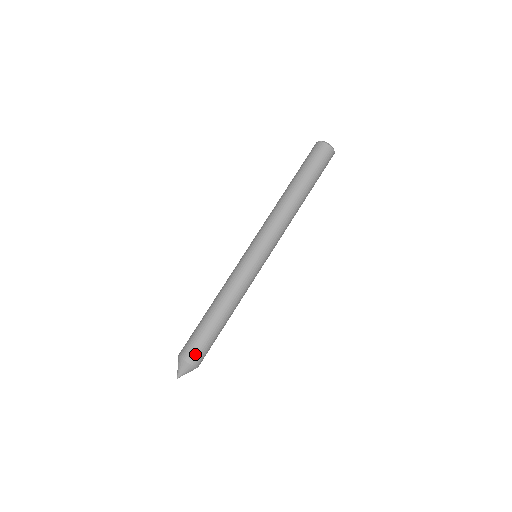
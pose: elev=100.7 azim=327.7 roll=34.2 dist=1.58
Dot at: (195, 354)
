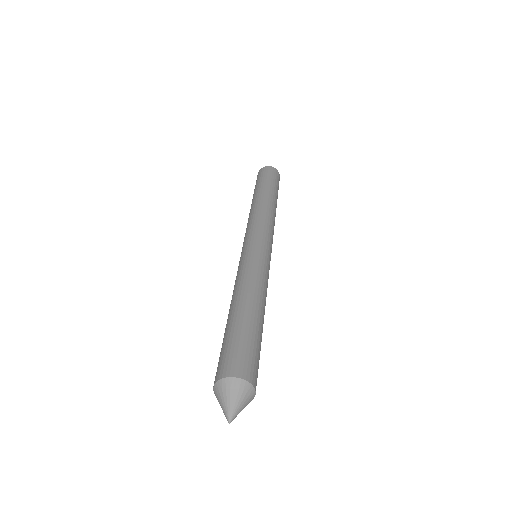
Dot at: (252, 368)
